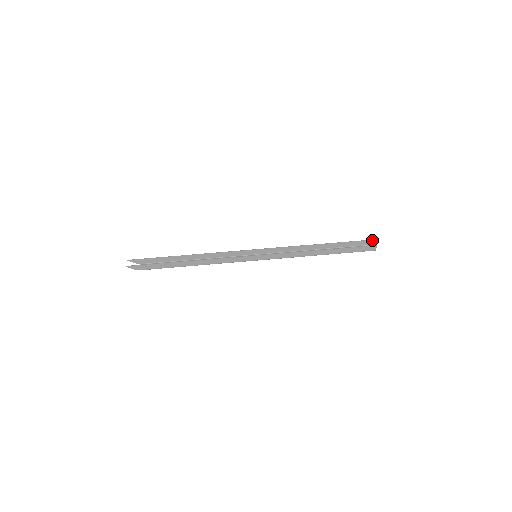
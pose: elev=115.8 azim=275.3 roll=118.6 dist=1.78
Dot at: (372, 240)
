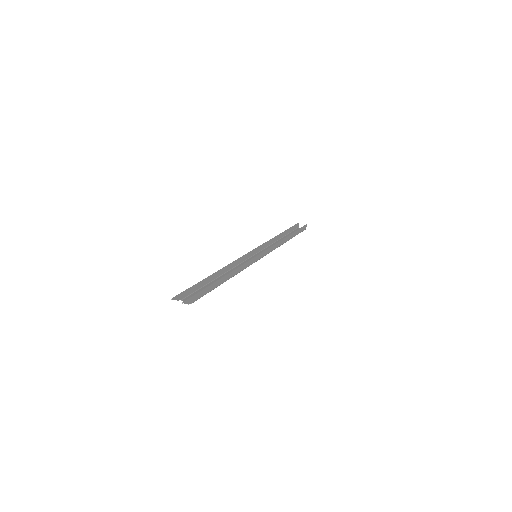
Dot at: (298, 223)
